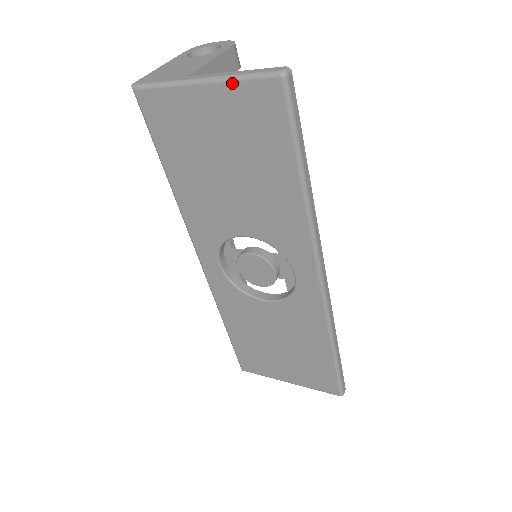
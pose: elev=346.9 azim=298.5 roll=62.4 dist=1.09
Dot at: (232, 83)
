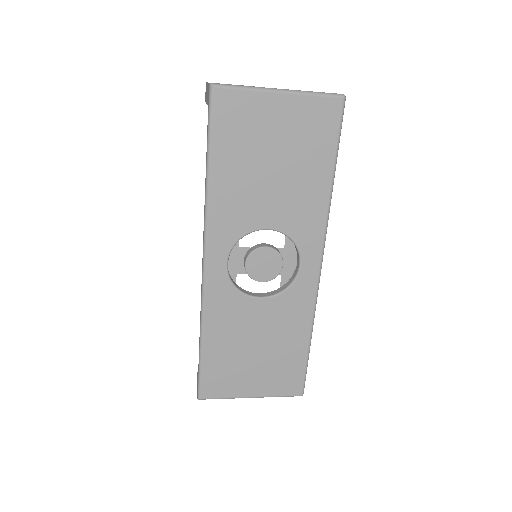
Dot at: (306, 96)
